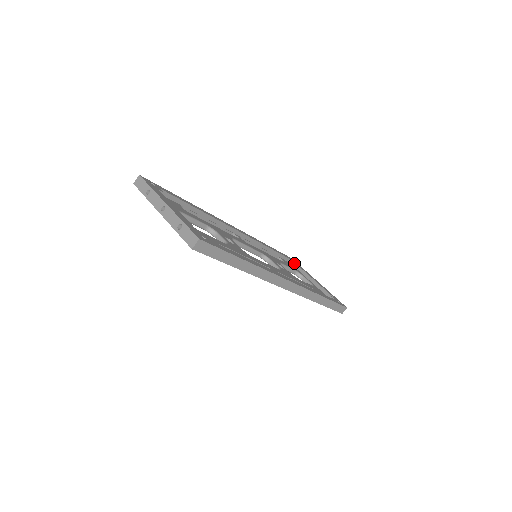
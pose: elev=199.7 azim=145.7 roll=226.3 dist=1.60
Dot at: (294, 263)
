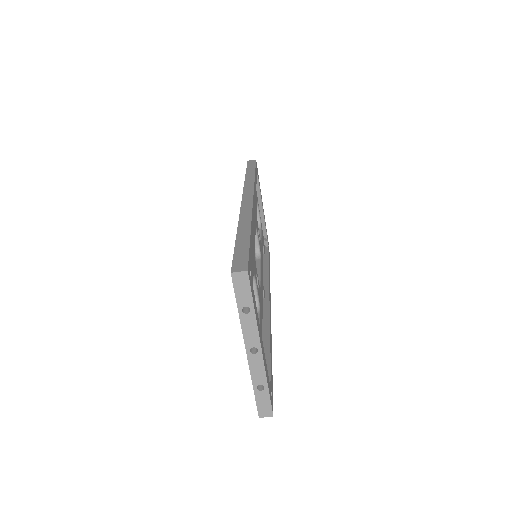
Dot at: (258, 179)
